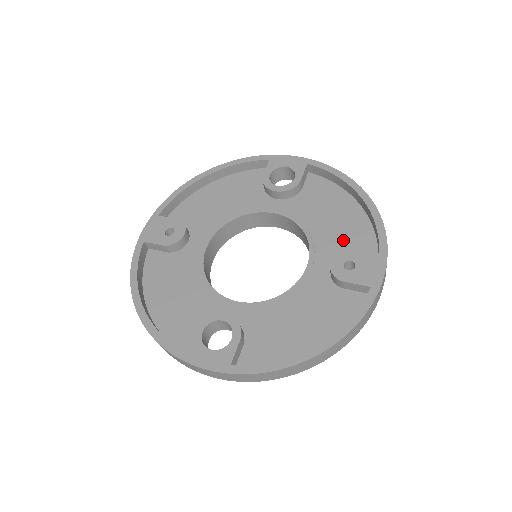
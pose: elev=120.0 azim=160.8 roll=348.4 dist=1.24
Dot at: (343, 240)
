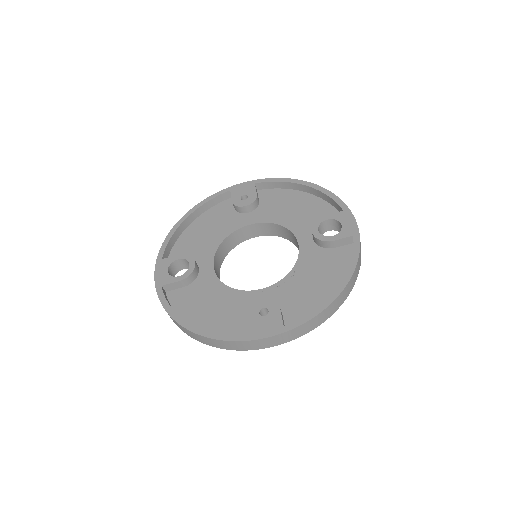
Dot at: (295, 300)
